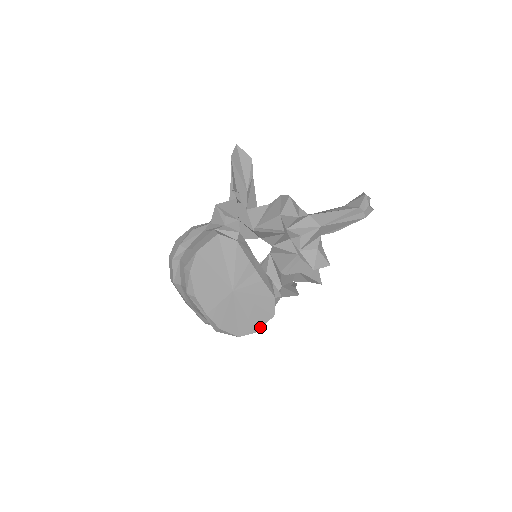
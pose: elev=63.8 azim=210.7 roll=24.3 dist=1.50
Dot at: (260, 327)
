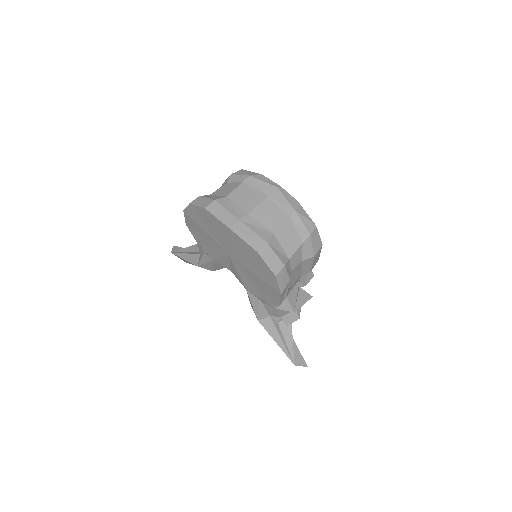
Dot at: (320, 248)
